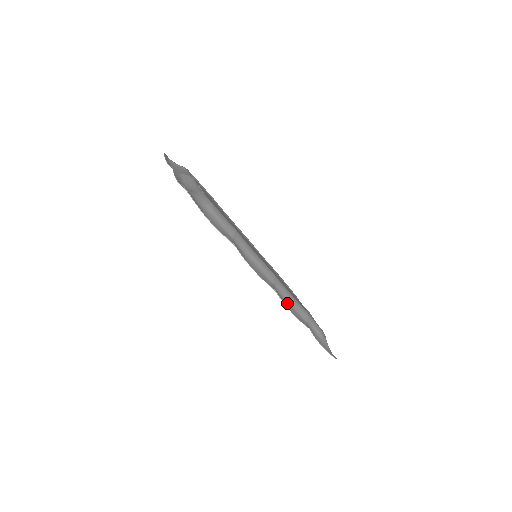
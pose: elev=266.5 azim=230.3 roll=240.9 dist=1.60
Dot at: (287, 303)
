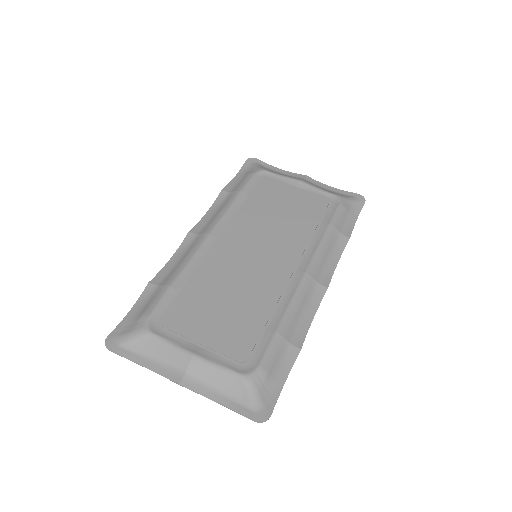
Dot at: (329, 263)
